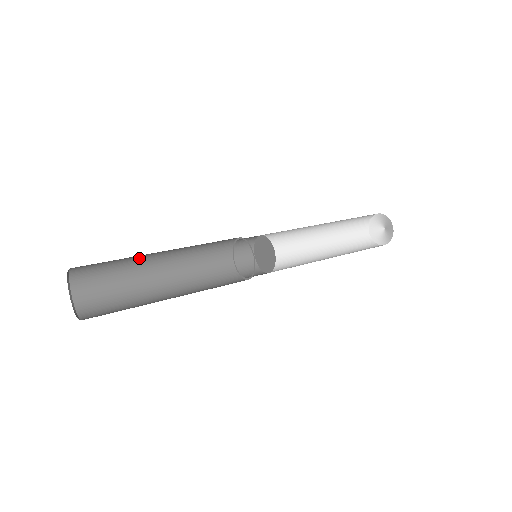
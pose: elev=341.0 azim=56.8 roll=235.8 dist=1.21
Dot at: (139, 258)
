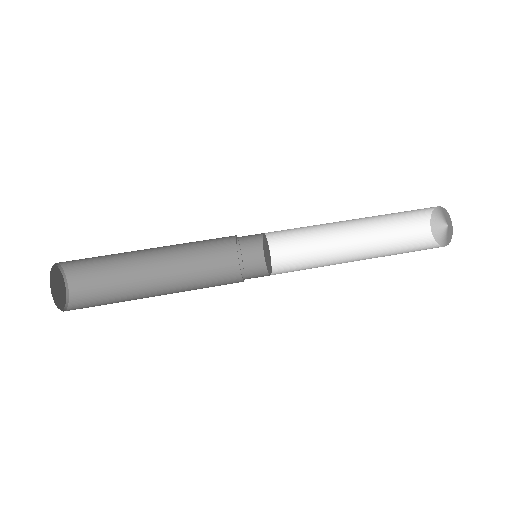
Dot at: (126, 252)
